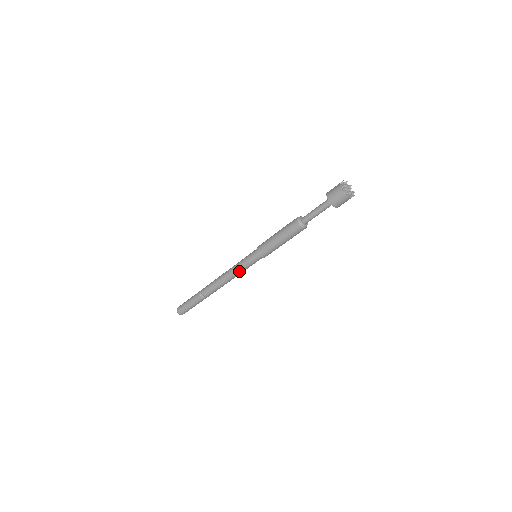
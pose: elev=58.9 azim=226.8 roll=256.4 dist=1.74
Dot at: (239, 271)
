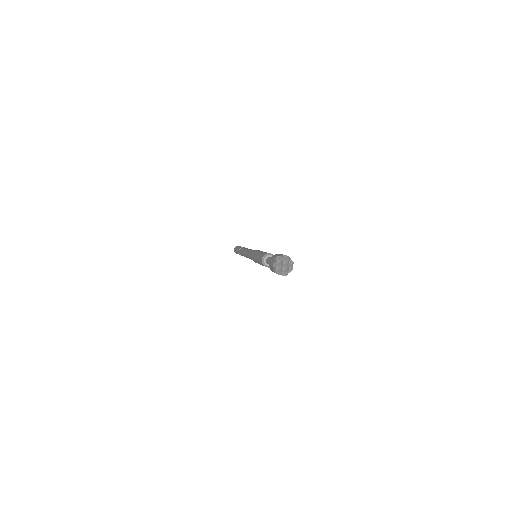
Dot at: occluded
